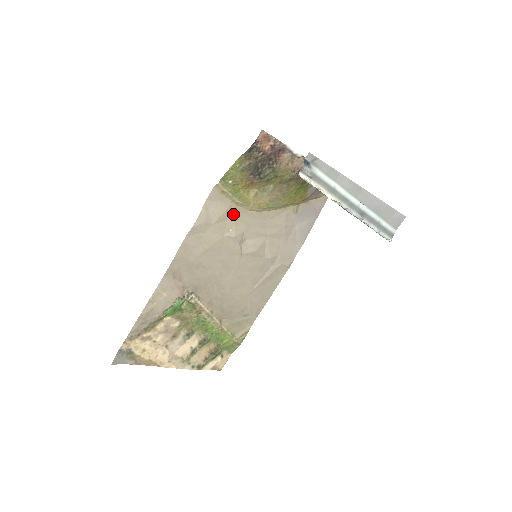
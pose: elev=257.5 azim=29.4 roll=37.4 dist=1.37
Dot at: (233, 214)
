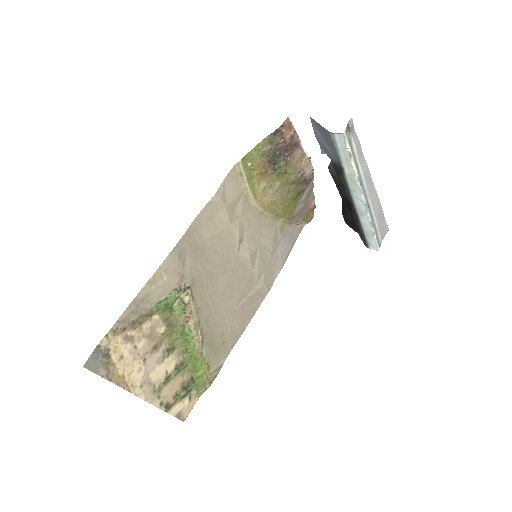
Dot at: (241, 204)
